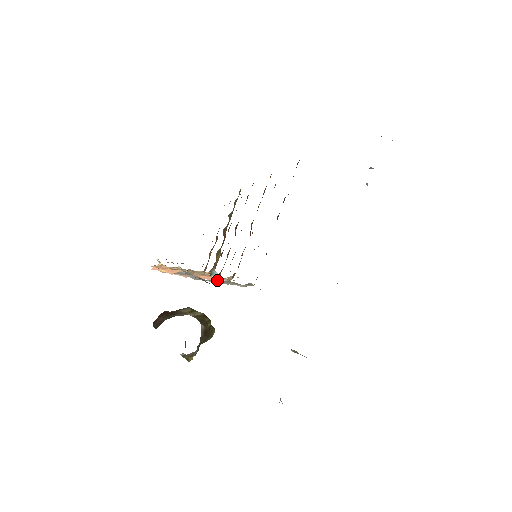
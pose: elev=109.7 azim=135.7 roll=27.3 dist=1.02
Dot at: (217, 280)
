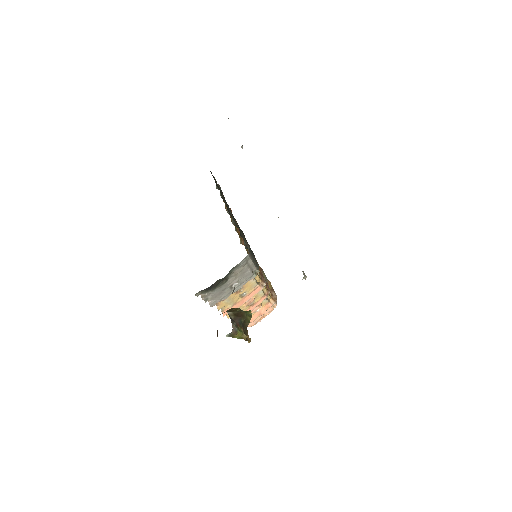
Dot at: occluded
